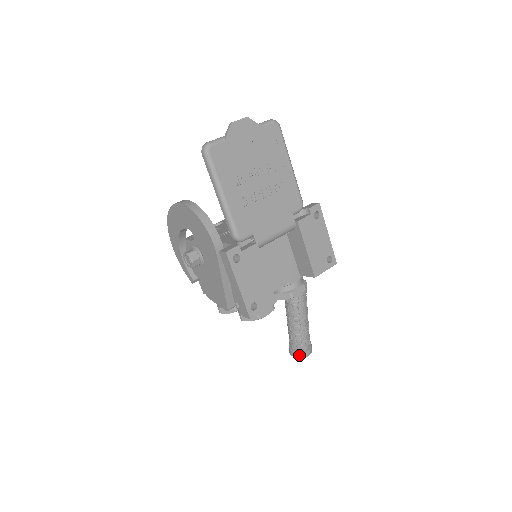
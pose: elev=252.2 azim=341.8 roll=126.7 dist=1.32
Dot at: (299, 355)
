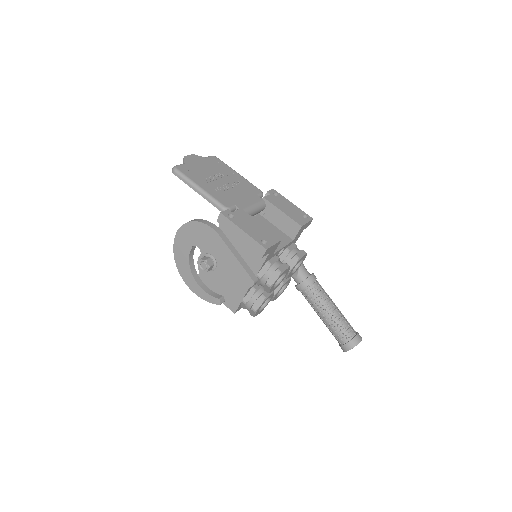
Dot at: (352, 343)
